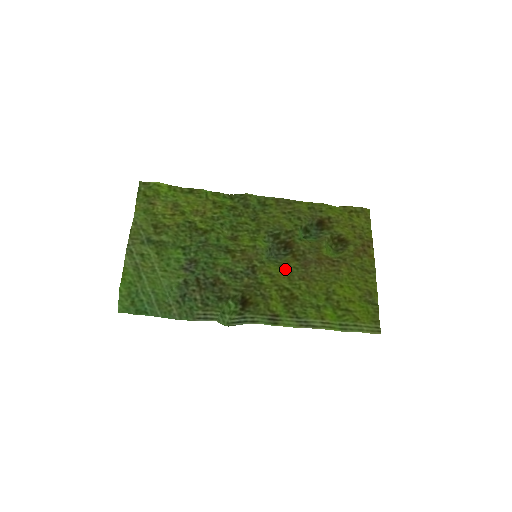
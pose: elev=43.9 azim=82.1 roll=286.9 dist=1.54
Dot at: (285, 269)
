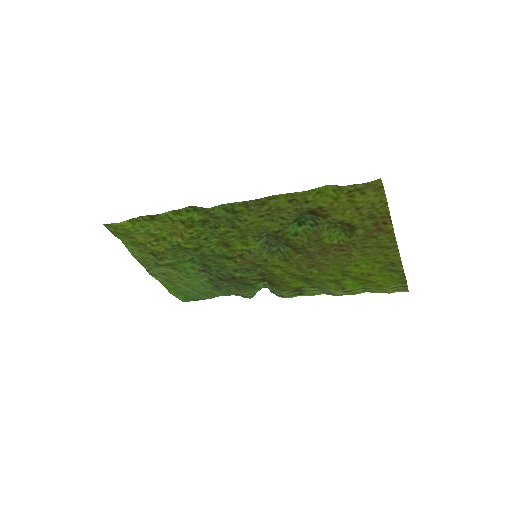
Dot at: (290, 263)
